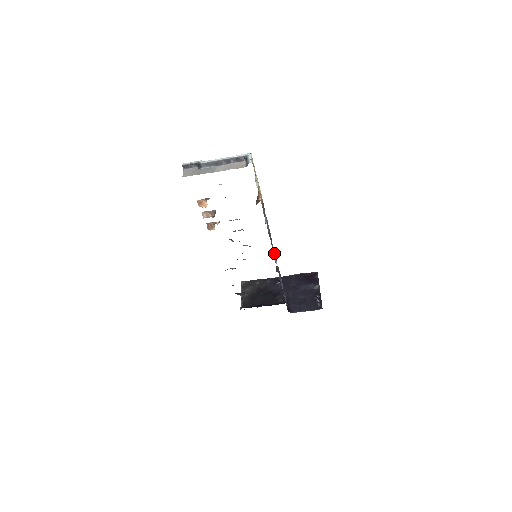
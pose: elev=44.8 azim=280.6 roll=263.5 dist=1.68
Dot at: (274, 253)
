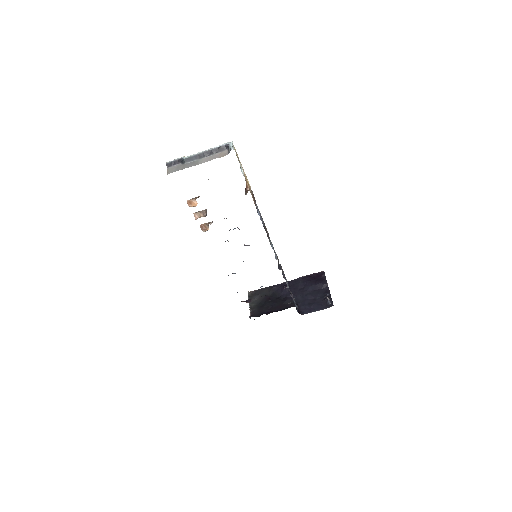
Dot at: occluded
